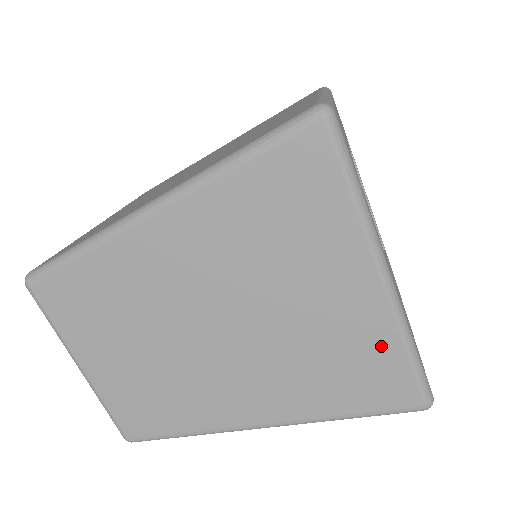
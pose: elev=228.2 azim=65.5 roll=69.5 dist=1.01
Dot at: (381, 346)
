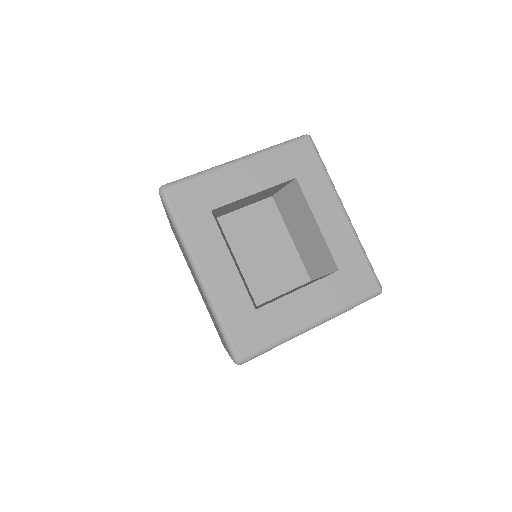
Dot at: occluded
